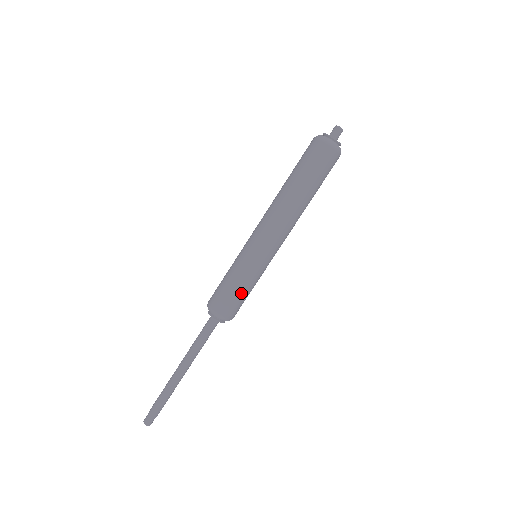
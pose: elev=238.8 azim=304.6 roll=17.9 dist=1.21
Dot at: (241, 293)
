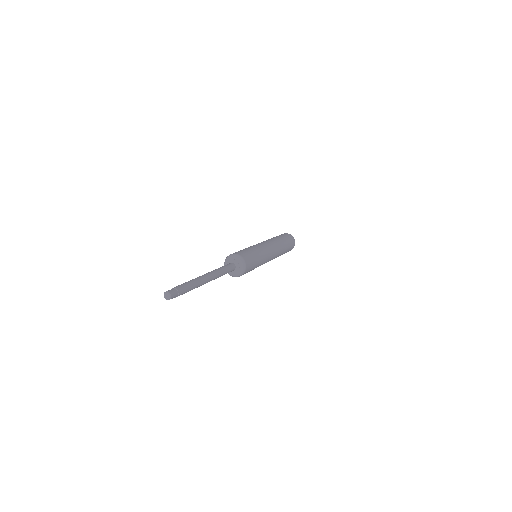
Dot at: (251, 253)
